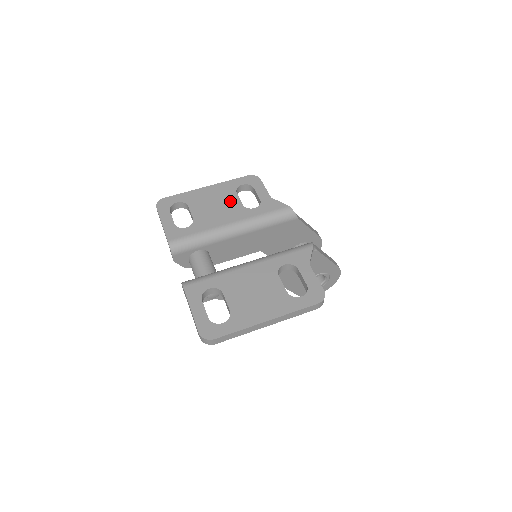
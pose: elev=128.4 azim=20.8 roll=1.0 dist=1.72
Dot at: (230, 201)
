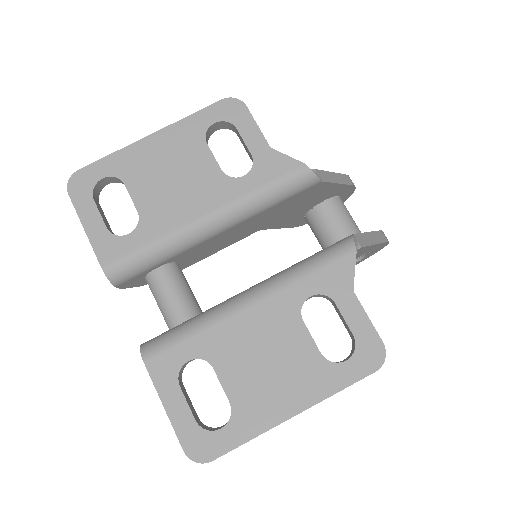
Dot at: (198, 164)
